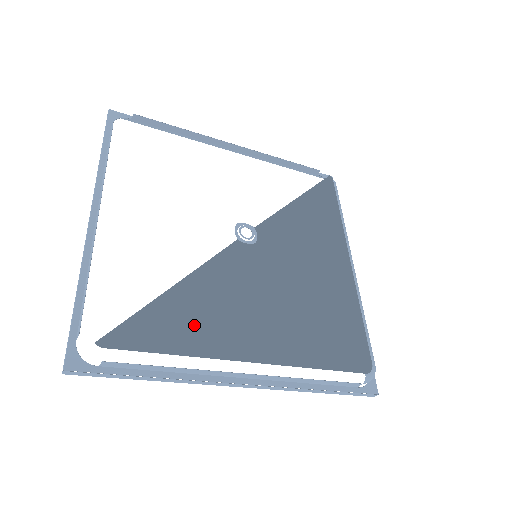
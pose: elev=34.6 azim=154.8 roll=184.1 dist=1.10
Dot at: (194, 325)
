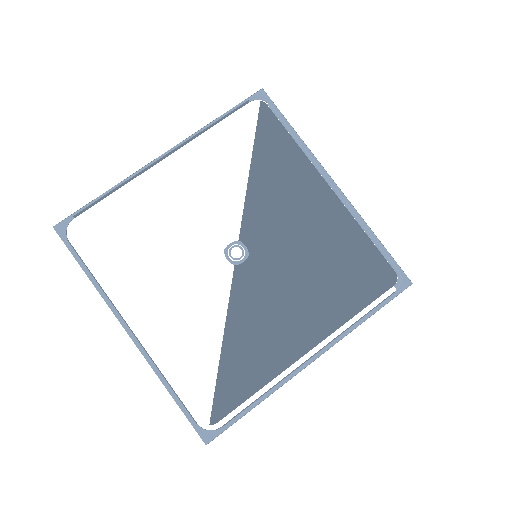
Dot at: (255, 361)
